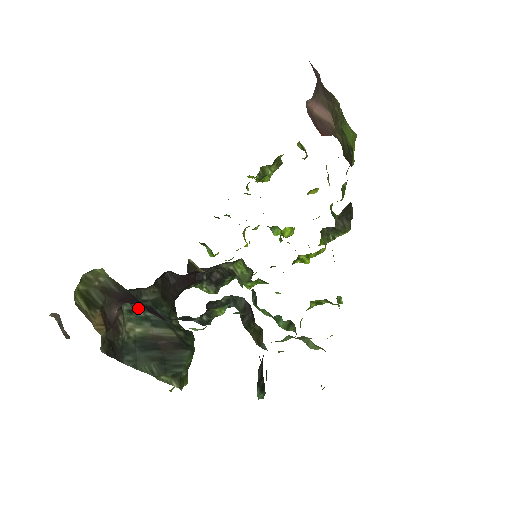
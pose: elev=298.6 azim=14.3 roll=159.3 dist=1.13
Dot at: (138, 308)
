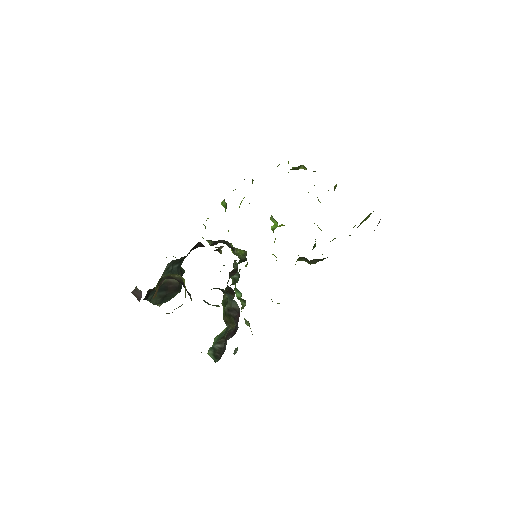
Dot at: (171, 265)
